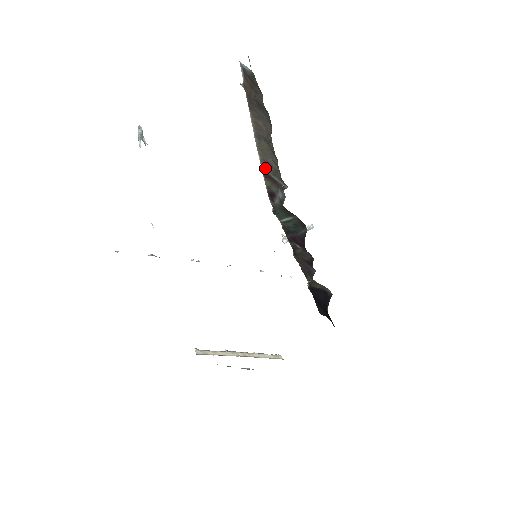
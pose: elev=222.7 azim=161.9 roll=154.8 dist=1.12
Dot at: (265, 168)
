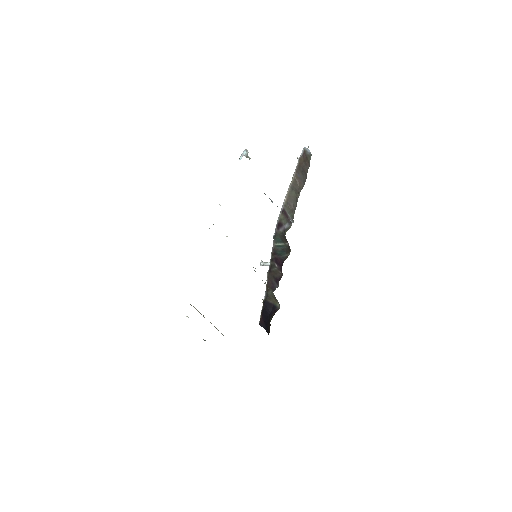
Dot at: (286, 207)
